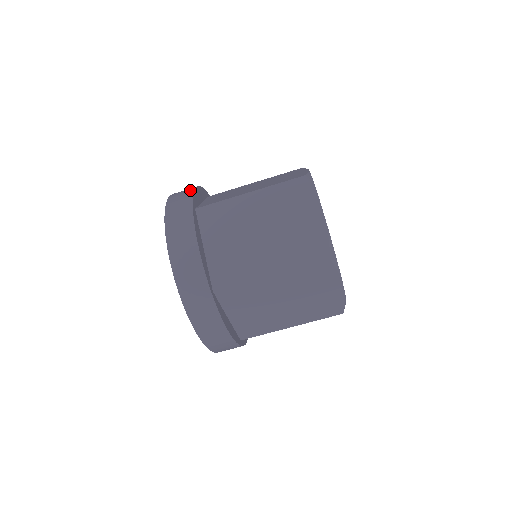
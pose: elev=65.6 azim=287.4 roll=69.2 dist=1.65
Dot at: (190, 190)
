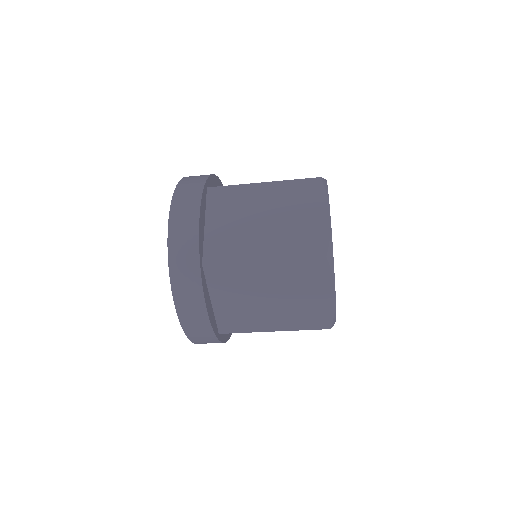
Dot at: (193, 228)
